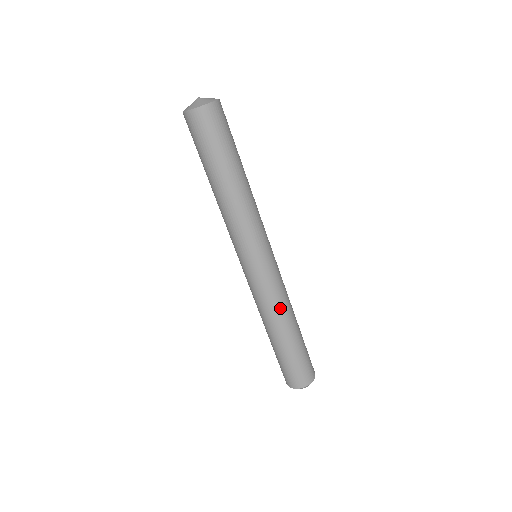
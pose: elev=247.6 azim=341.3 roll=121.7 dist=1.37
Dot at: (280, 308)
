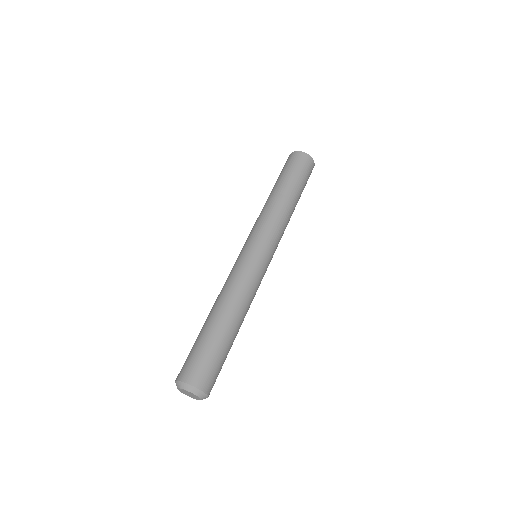
Dot at: (236, 292)
